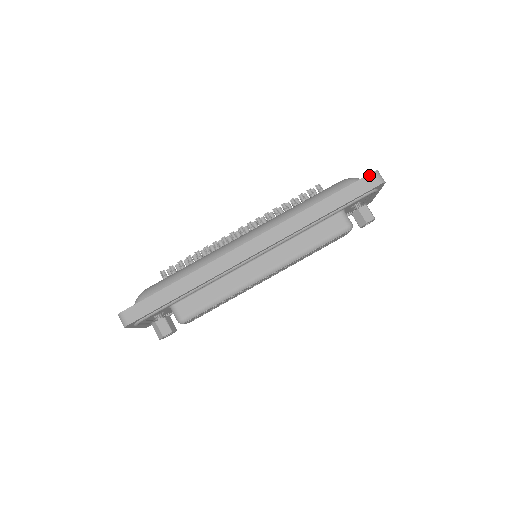
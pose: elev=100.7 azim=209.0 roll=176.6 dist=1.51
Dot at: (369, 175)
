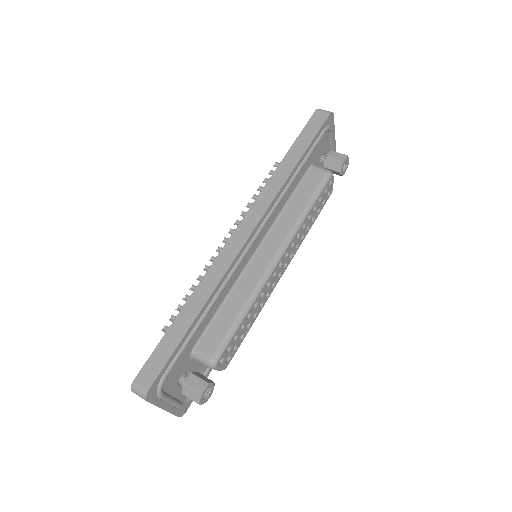
Dot at: (314, 114)
